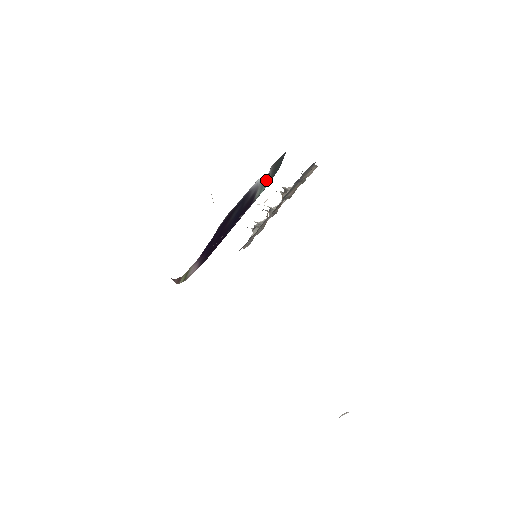
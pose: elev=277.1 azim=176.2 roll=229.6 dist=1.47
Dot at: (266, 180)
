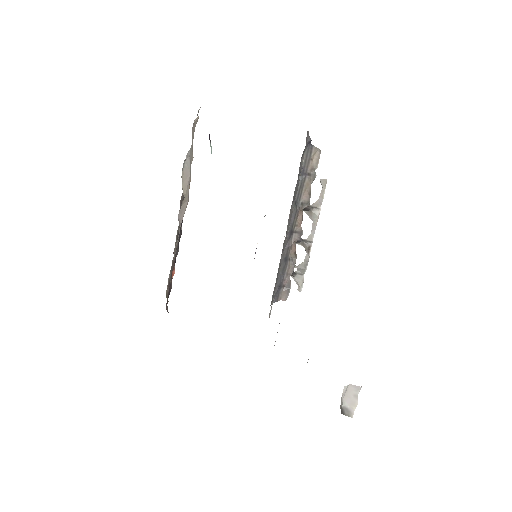
Dot at: occluded
